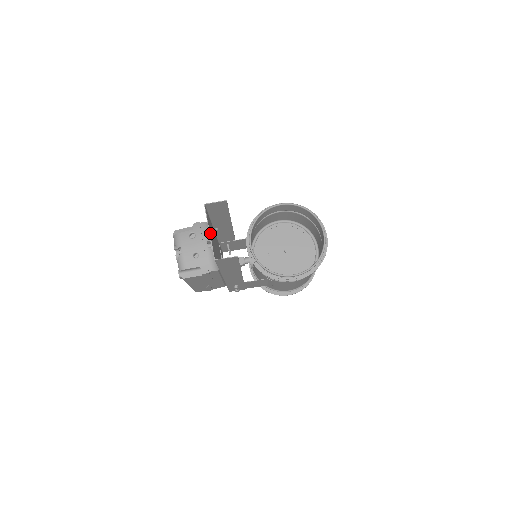
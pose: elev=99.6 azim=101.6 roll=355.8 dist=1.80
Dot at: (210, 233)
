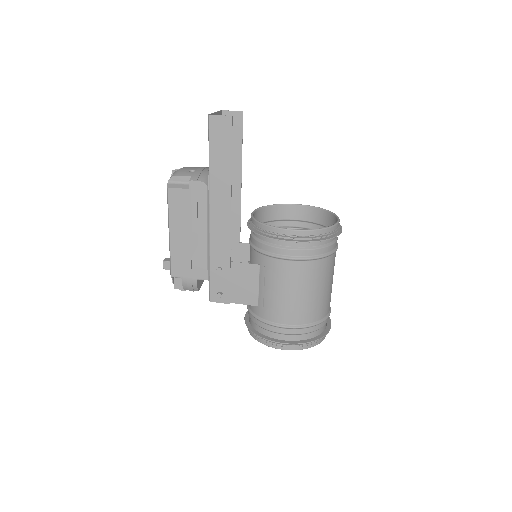
Dot at: occluded
